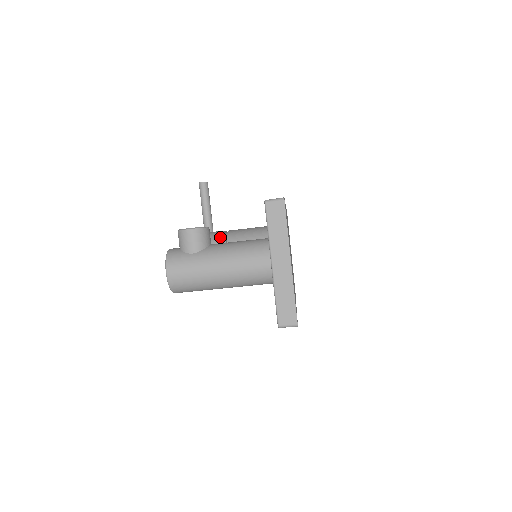
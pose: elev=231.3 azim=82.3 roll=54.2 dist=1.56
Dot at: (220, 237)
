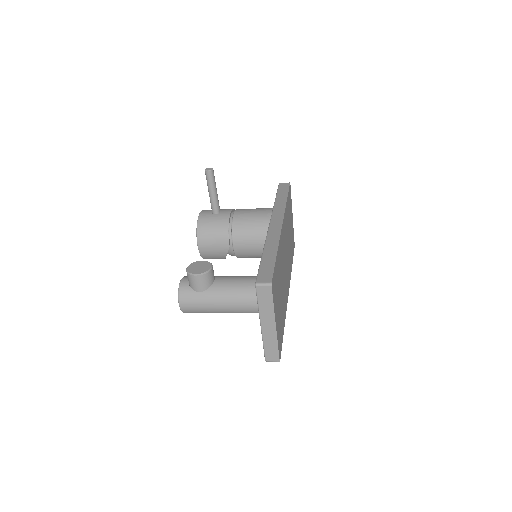
Dot at: (226, 224)
